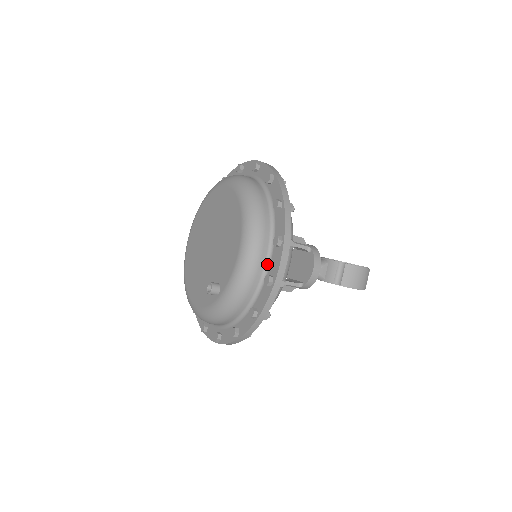
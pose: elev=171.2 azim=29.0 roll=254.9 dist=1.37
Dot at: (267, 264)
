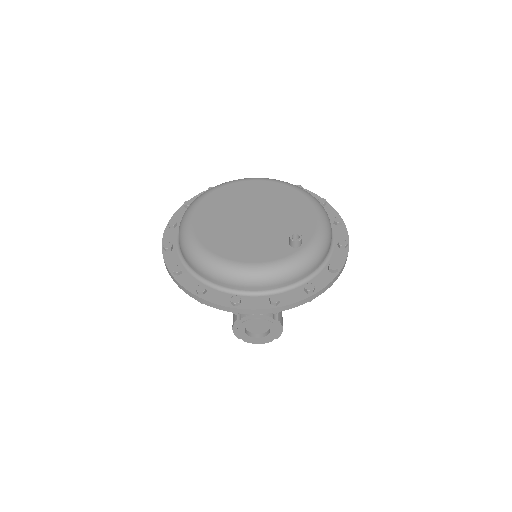
Dot at: (332, 235)
